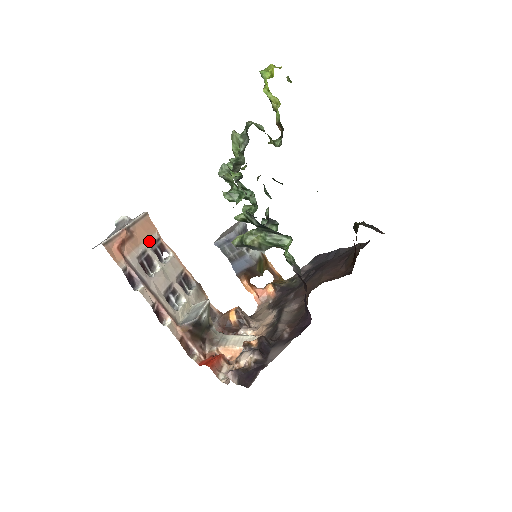
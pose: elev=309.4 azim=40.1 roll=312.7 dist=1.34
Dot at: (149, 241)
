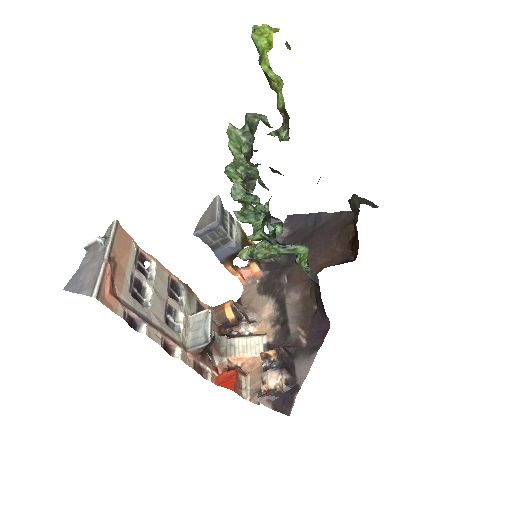
Dot at: (131, 260)
